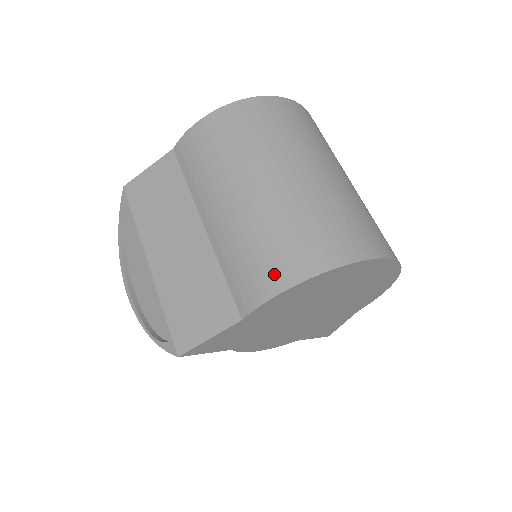
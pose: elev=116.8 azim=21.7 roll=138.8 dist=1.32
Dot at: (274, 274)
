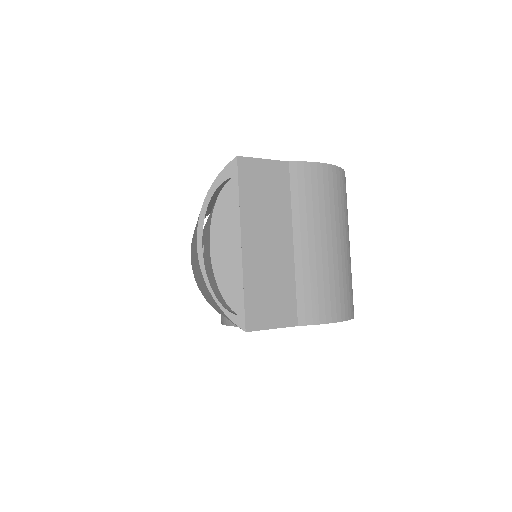
Dot at: (332, 309)
